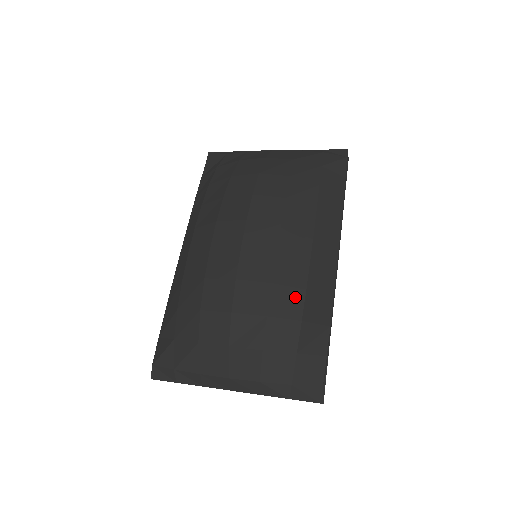
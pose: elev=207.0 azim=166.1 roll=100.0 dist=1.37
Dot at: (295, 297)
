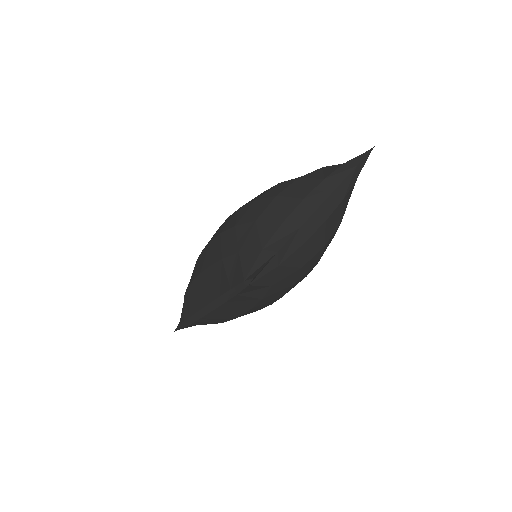
Dot at: occluded
